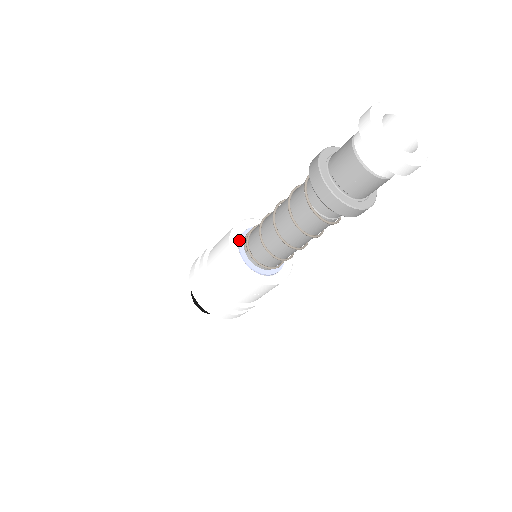
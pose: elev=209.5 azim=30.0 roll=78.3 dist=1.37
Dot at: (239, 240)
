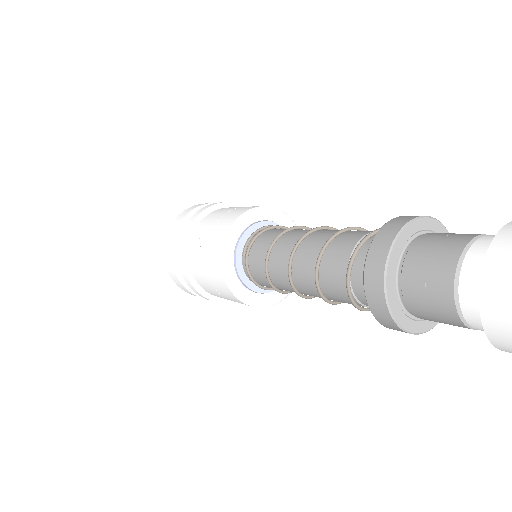
Dot at: (241, 235)
